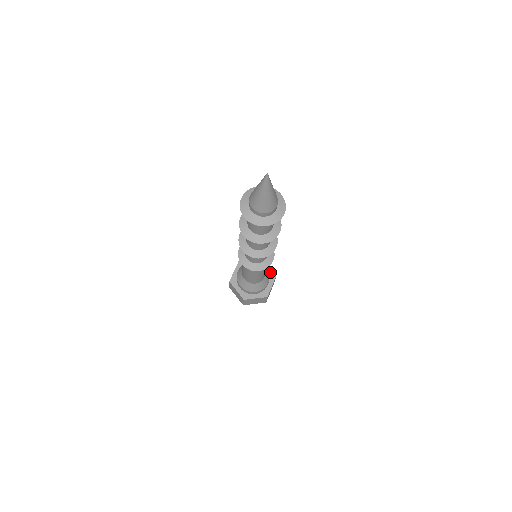
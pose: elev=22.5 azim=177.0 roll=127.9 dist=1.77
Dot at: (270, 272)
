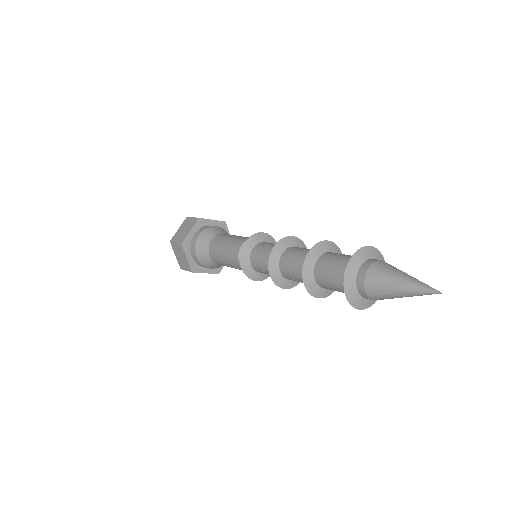
Dot at: (217, 223)
